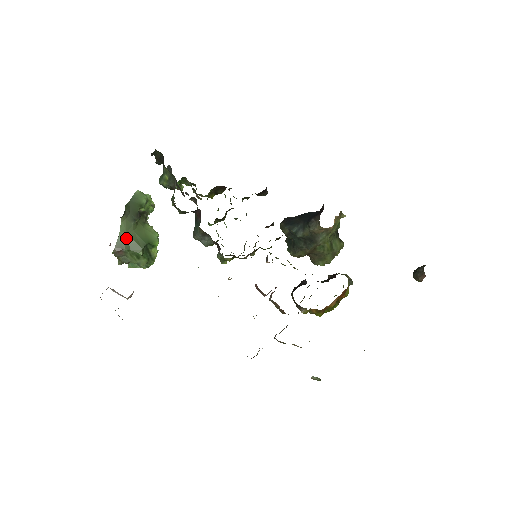
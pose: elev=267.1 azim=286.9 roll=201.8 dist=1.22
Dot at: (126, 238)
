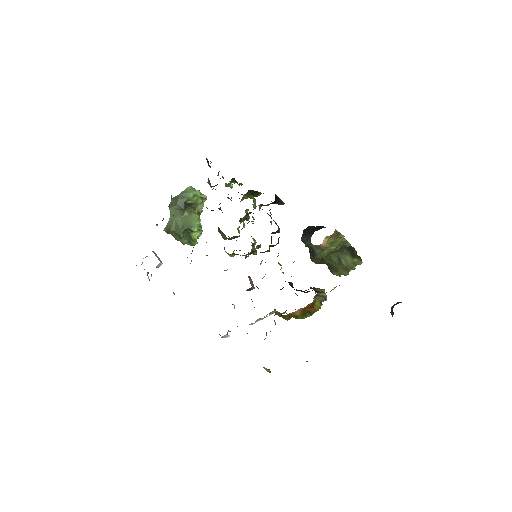
Dot at: (173, 222)
